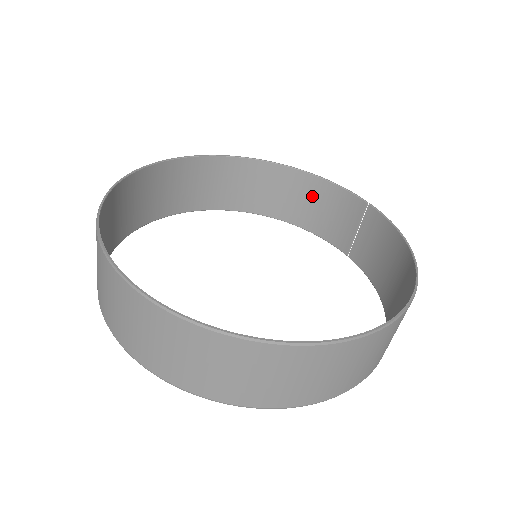
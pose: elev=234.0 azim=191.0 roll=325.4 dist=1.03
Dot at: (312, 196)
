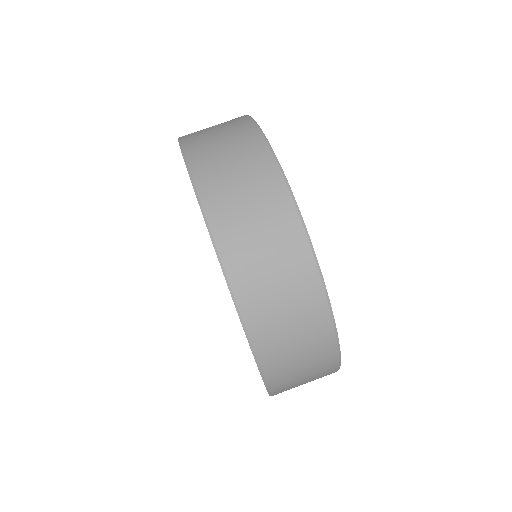
Dot at: occluded
